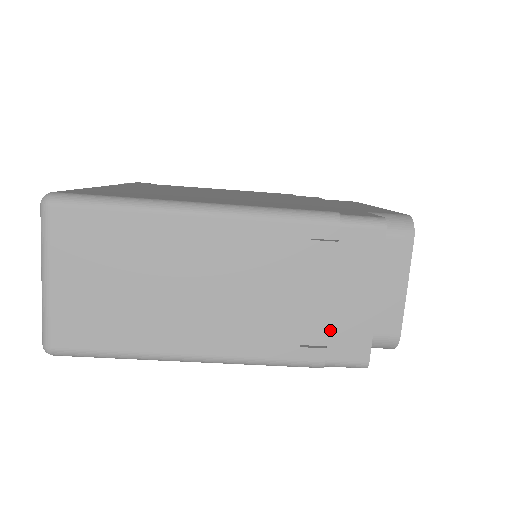
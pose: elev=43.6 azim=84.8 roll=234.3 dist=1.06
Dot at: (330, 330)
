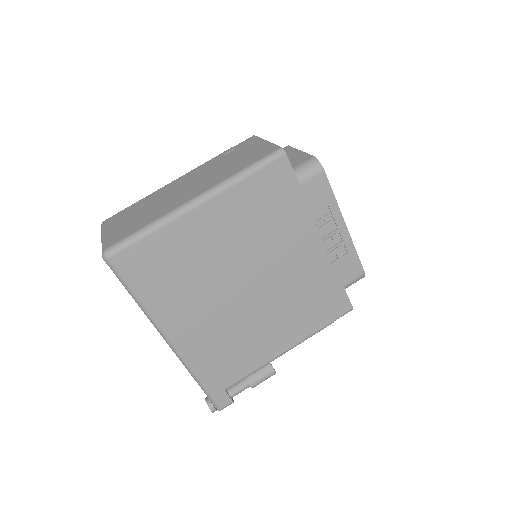
Dot at: (251, 157)
